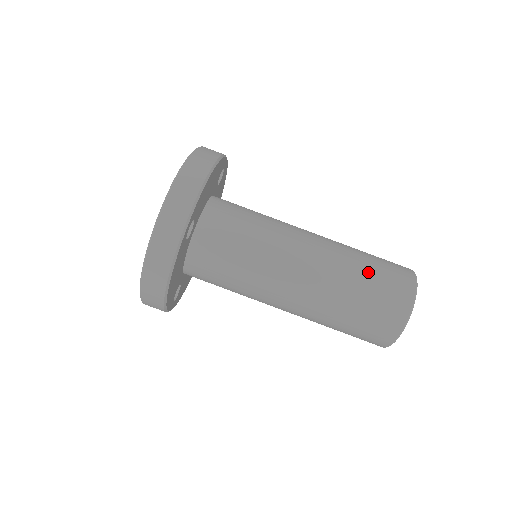
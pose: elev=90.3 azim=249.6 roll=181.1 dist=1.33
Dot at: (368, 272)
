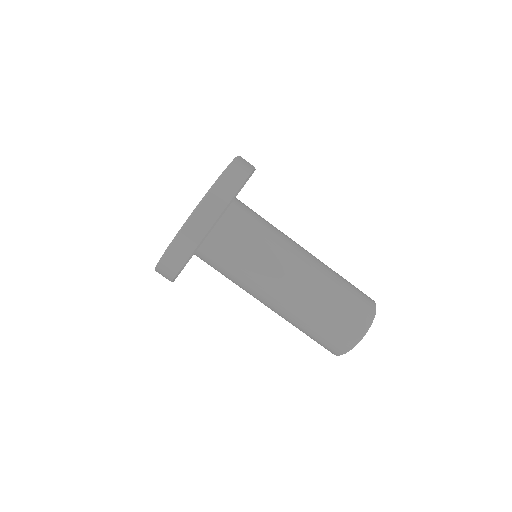
Dot at: (343, 291)
